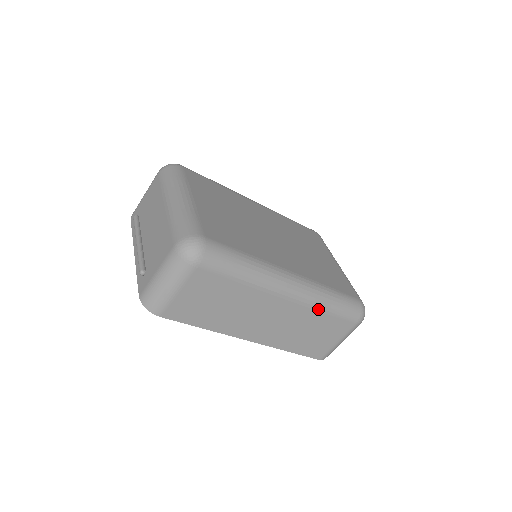
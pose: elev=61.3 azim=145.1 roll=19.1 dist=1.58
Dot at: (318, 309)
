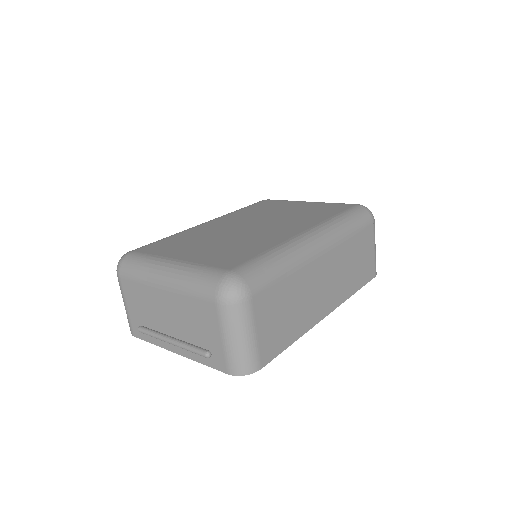
Dot at: (345, 239)
